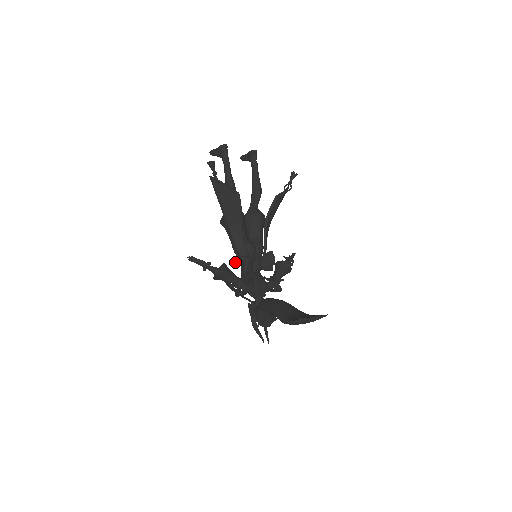
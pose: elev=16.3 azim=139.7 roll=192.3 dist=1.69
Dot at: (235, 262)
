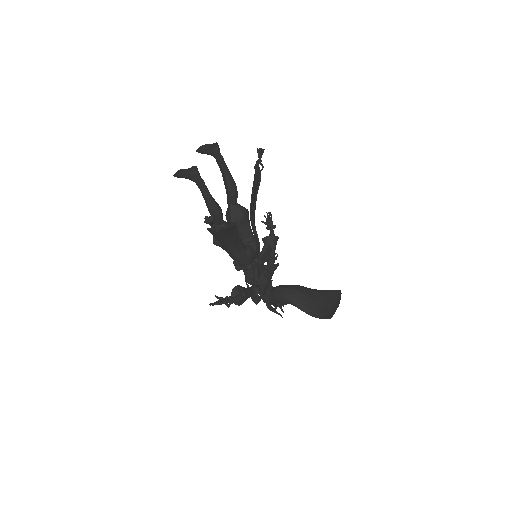
Dot at: (239, 270)
